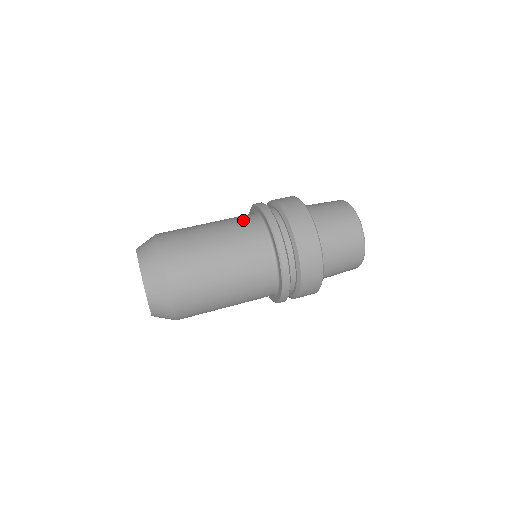
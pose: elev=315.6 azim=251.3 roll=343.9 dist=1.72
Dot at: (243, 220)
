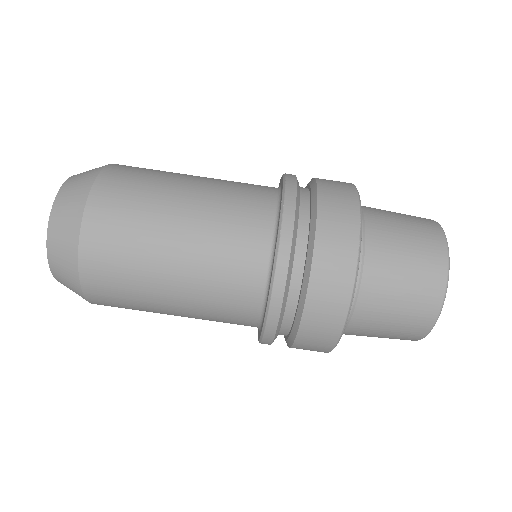
Dot at: (236, 273)
